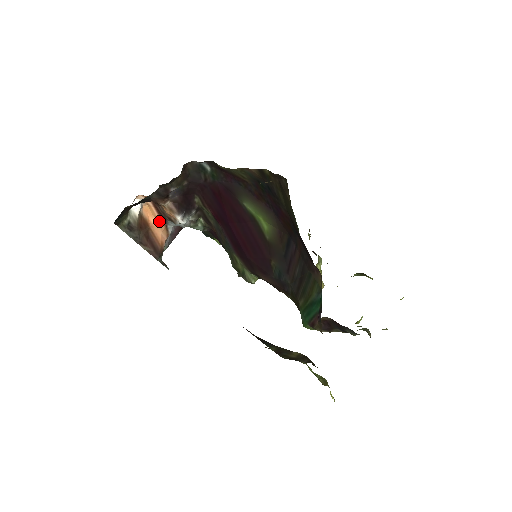
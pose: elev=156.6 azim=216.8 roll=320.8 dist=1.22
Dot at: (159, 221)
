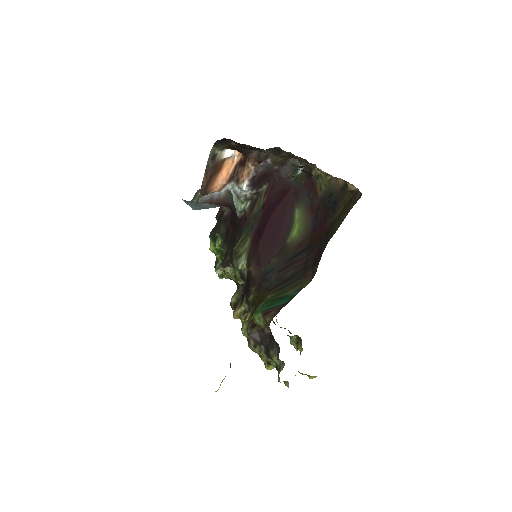
Dot at: (227, 177)
